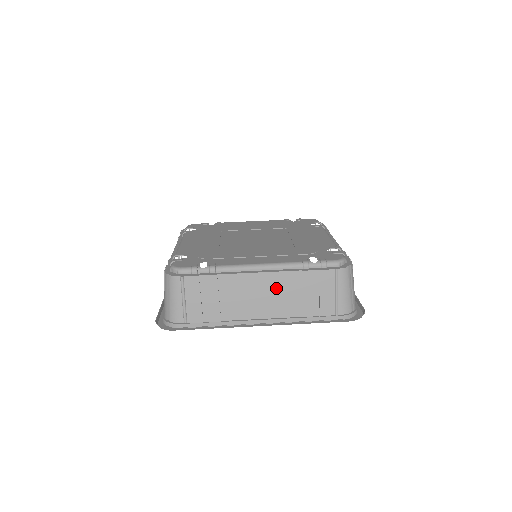
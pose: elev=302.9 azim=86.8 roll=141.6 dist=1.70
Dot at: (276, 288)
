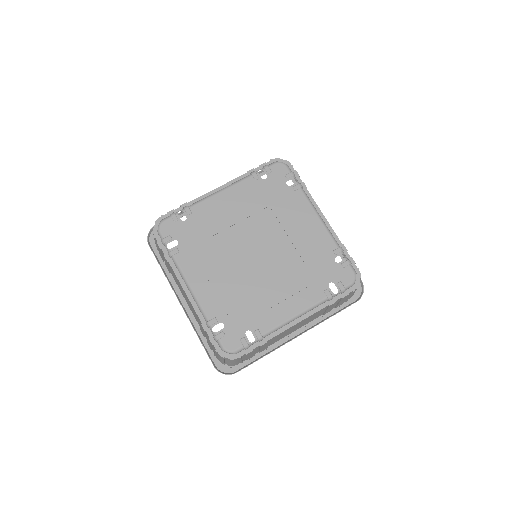
Dot at: (308, 319)
